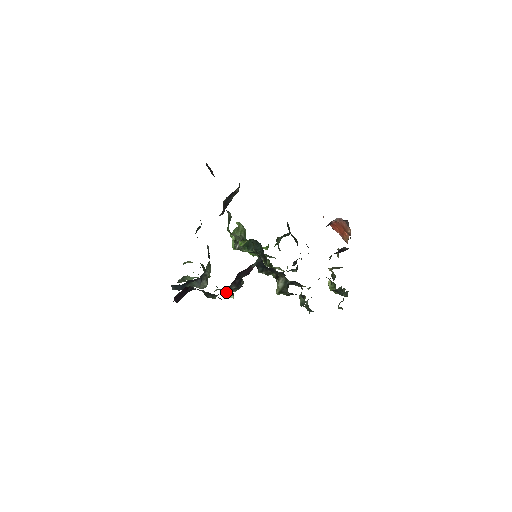
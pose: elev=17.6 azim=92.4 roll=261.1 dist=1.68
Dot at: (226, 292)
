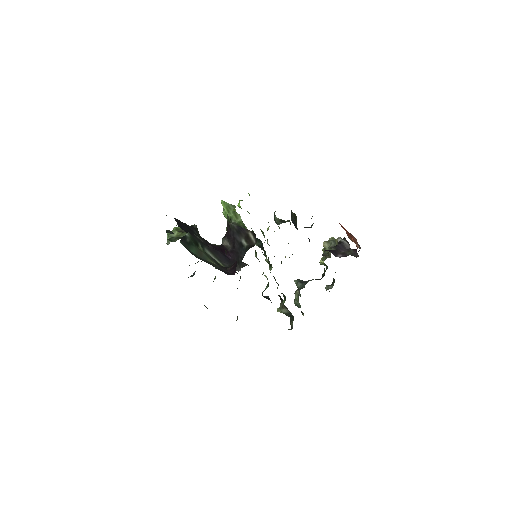
Dot at: occluded
